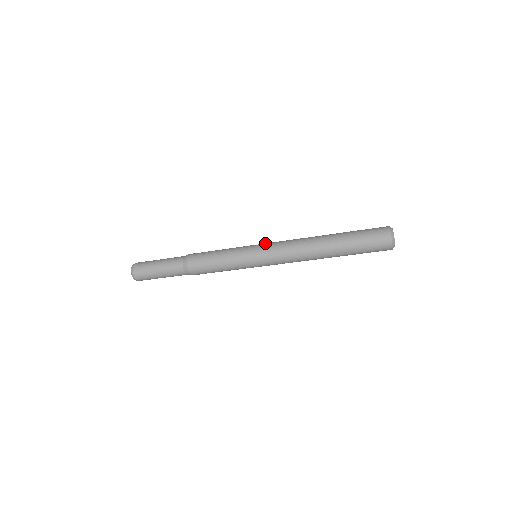
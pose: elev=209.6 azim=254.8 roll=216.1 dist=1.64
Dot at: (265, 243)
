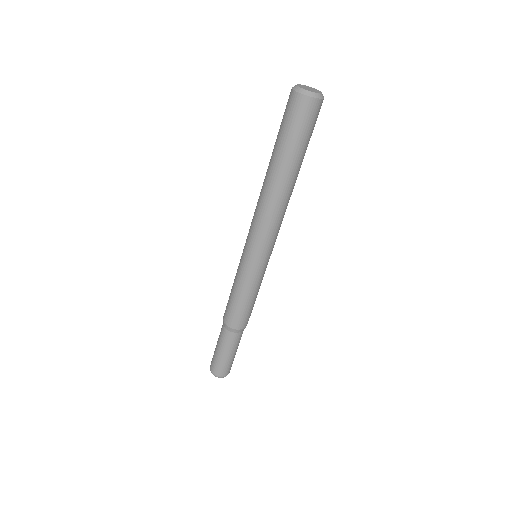
Dot at: (246, 239)
